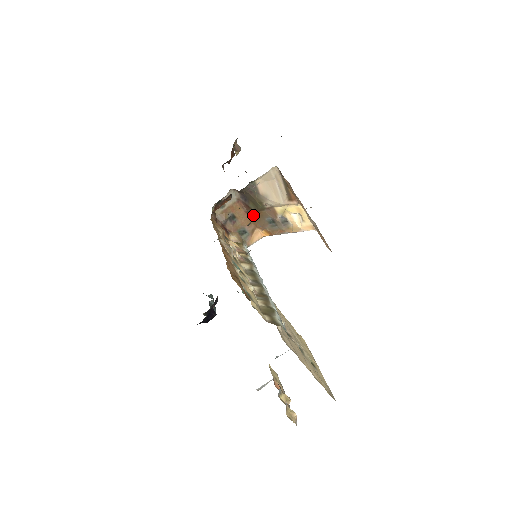
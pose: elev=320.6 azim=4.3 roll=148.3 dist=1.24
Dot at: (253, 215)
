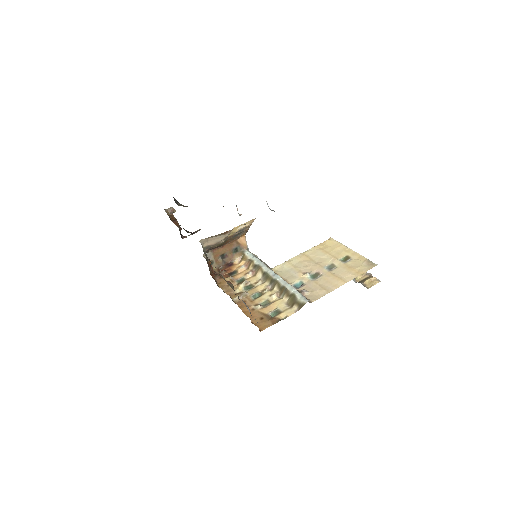
Dot at: (227, 243)
